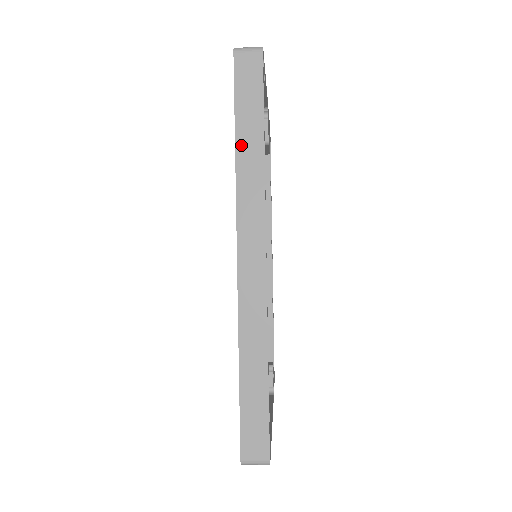
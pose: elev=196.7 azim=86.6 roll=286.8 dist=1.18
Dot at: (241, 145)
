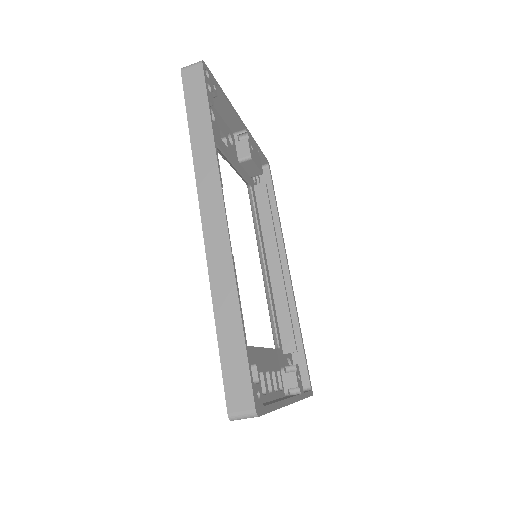
Dot at: (194, 134)
